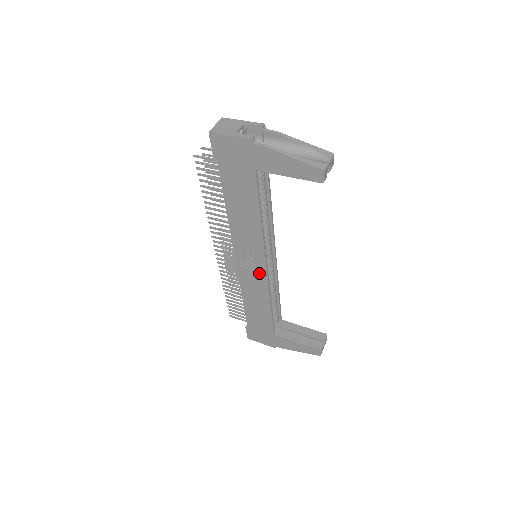
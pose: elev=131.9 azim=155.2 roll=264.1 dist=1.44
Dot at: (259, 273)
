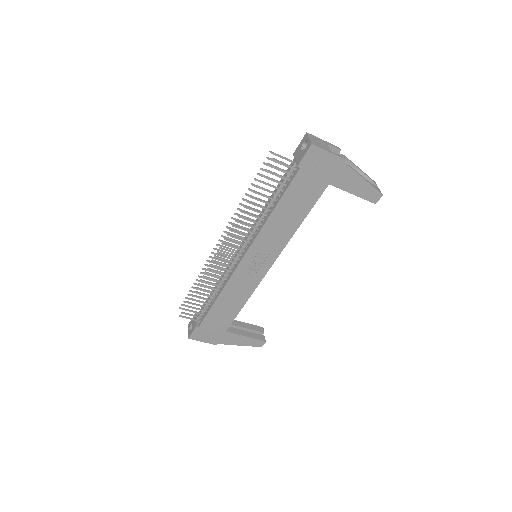
Dot at: (259, 272)
